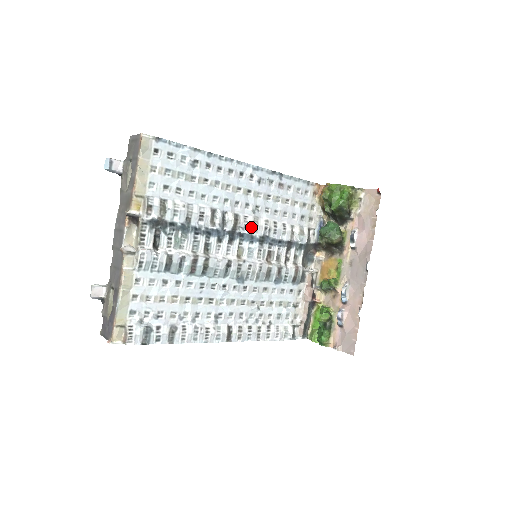
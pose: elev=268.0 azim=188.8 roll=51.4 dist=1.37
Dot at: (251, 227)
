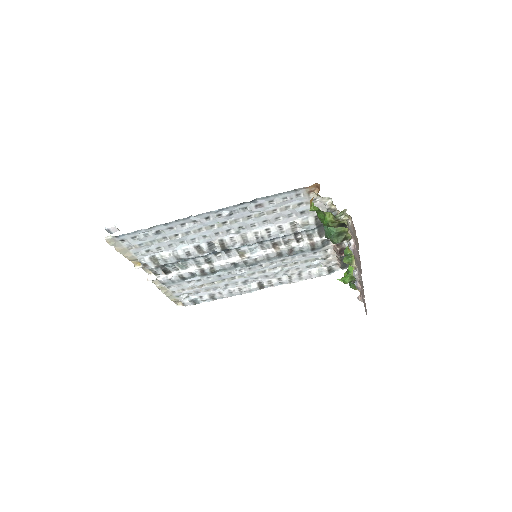
Dot at: (241, 242)
